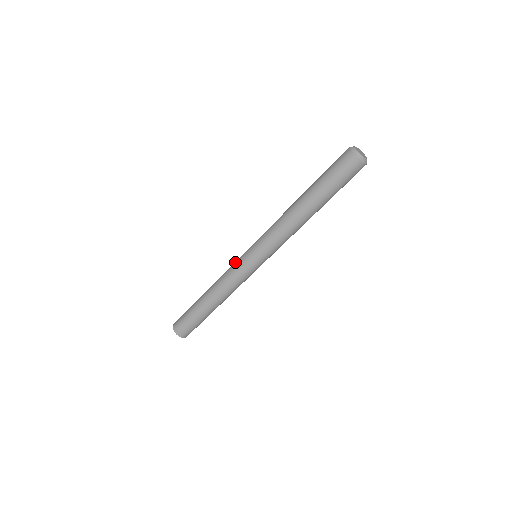
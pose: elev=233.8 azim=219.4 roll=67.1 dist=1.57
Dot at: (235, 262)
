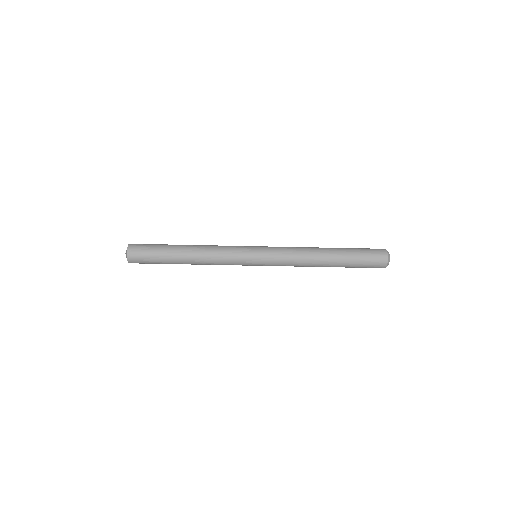
Dot at: (237, 247)
